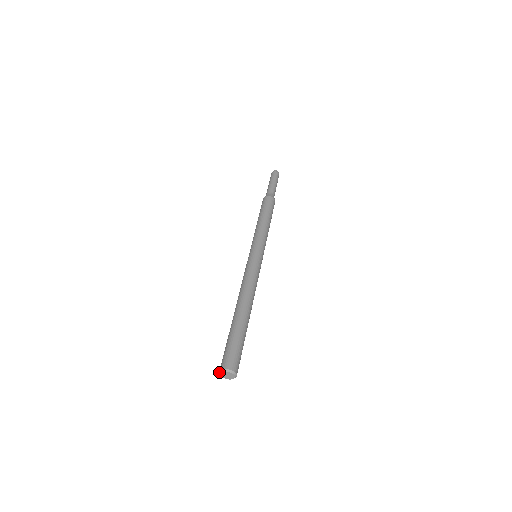
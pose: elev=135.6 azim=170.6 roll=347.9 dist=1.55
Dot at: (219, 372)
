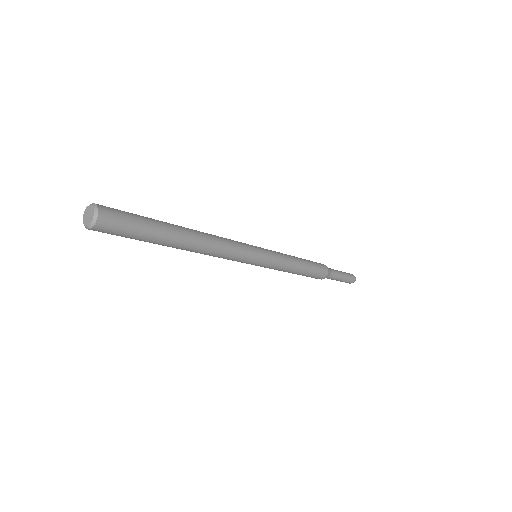
Dot at: (86, 211)
